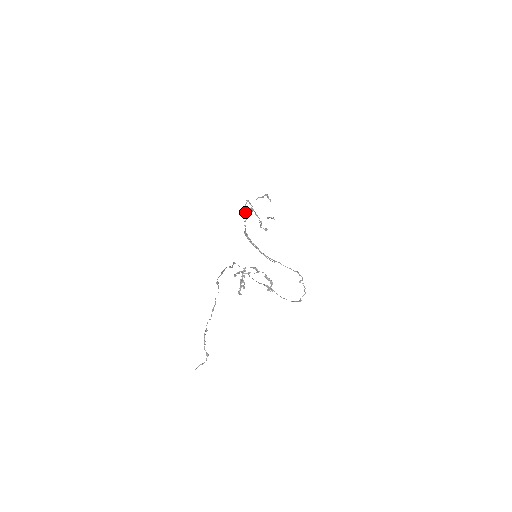
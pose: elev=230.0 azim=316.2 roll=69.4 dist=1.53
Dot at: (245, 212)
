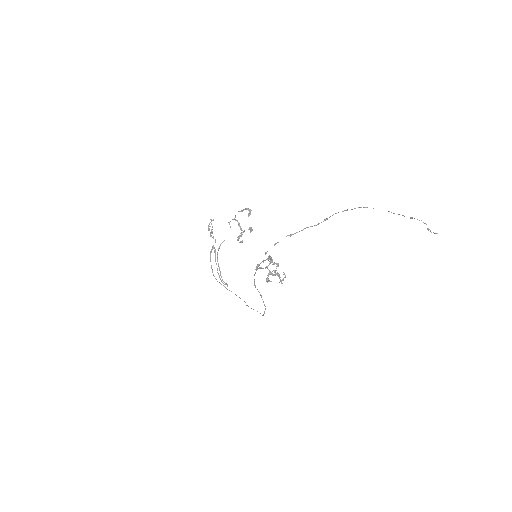
Dot at: (209, 230)
